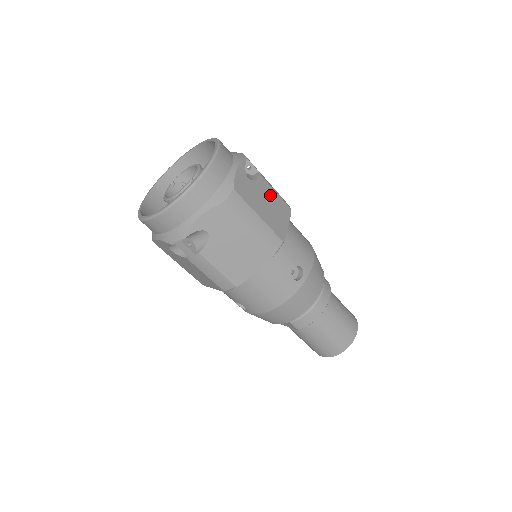
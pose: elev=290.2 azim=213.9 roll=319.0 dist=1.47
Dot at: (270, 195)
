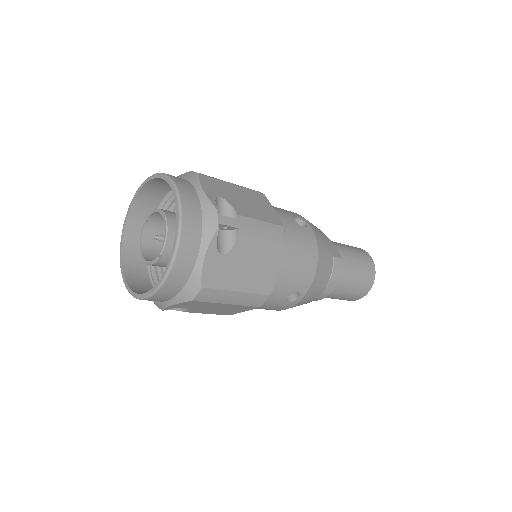
Dot at: (254, 250)
